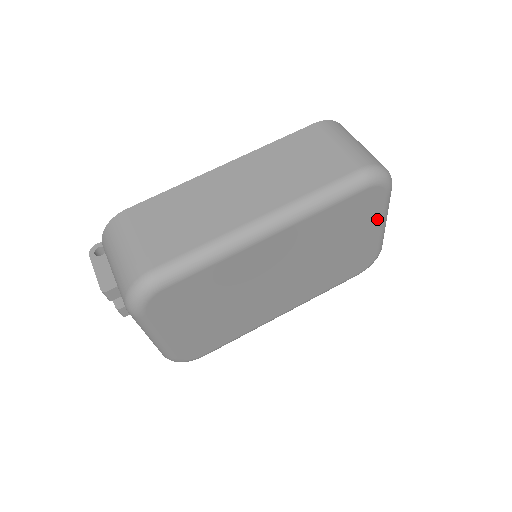
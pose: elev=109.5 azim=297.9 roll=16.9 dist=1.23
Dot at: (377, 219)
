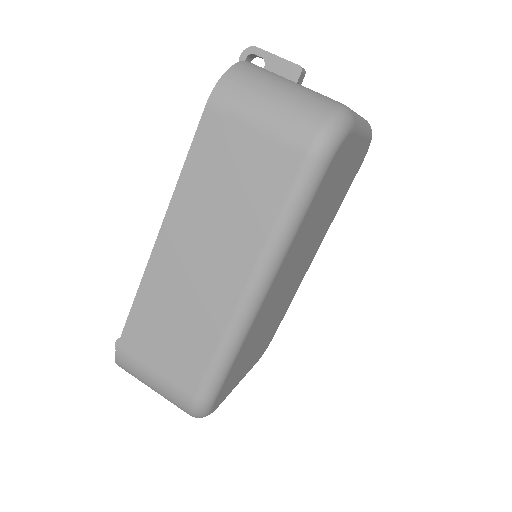
Dot at: (354, 144)
